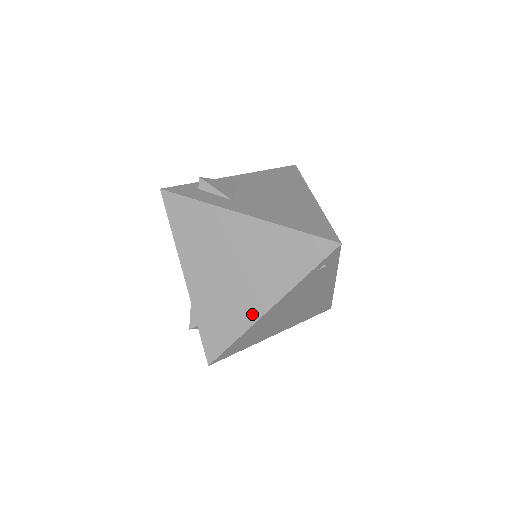
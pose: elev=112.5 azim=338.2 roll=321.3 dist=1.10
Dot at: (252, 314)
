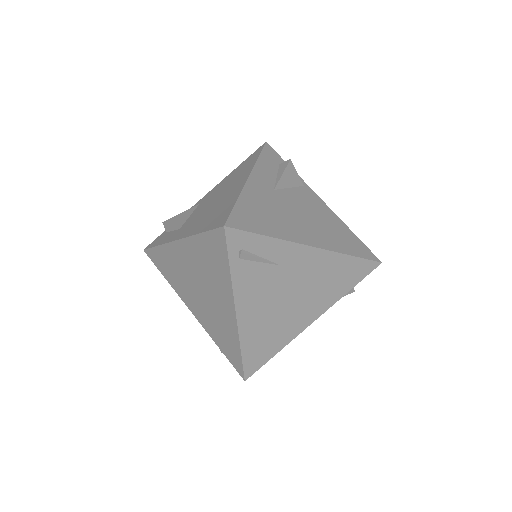
Dot at: (232, 324)
